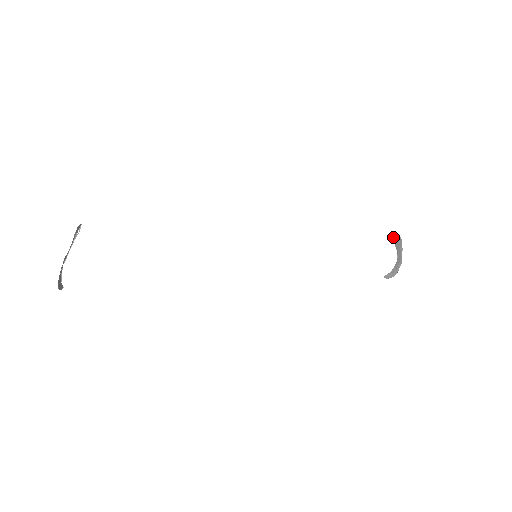
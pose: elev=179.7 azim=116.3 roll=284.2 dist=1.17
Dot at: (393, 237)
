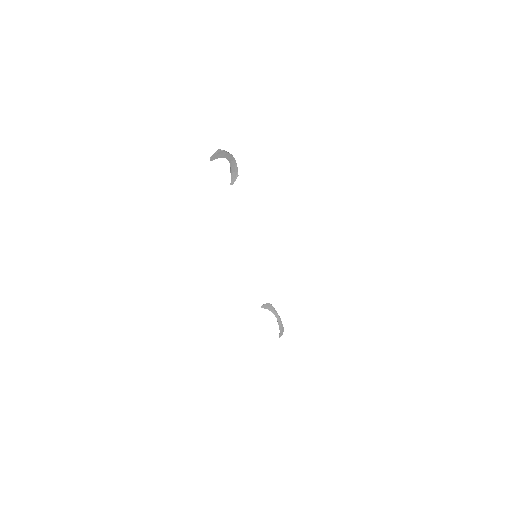
Dot at: (265, 306)
